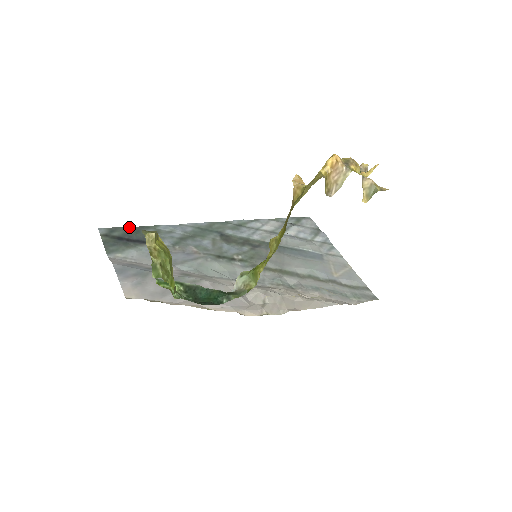
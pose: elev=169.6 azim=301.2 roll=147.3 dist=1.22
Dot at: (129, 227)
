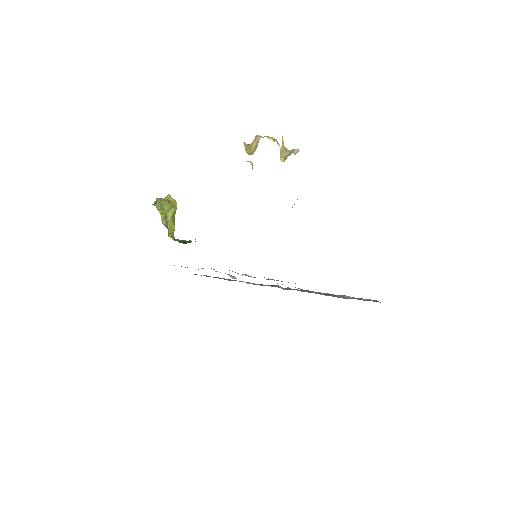
Dot at: occluded
